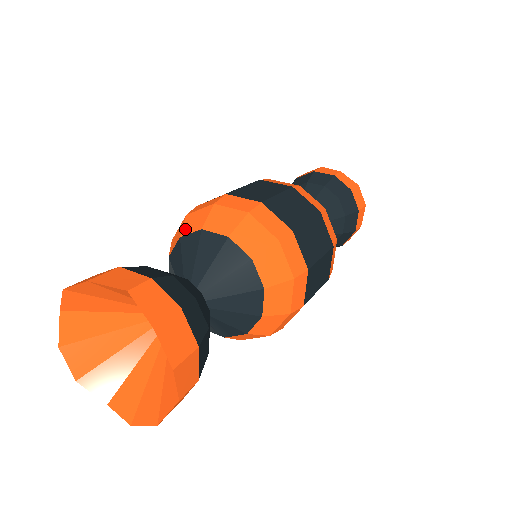
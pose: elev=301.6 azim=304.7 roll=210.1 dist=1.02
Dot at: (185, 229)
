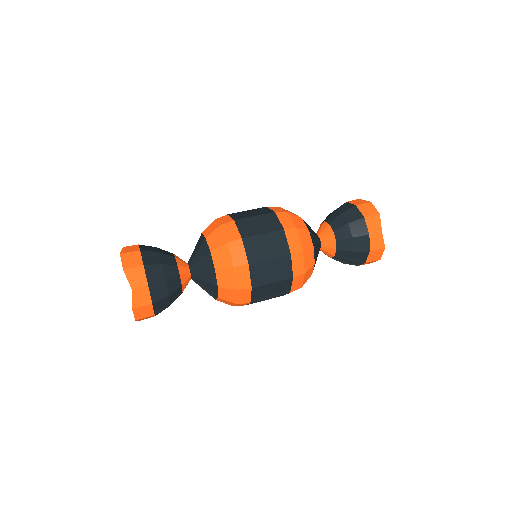
Dot at: occluded
